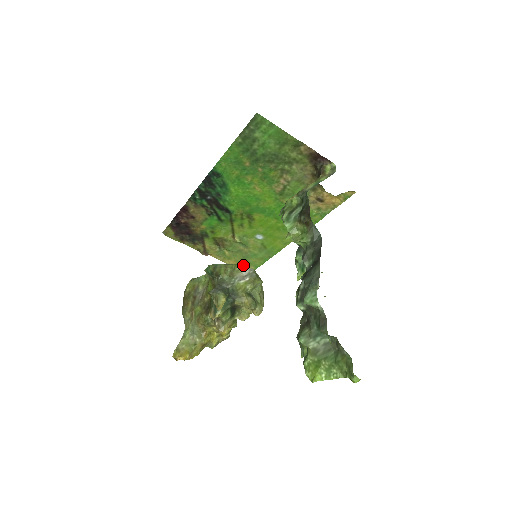
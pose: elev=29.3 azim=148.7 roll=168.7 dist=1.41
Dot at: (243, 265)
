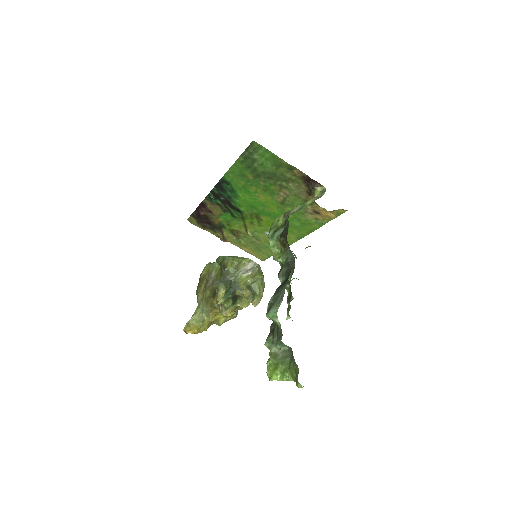
Dot at: (249, 259)
